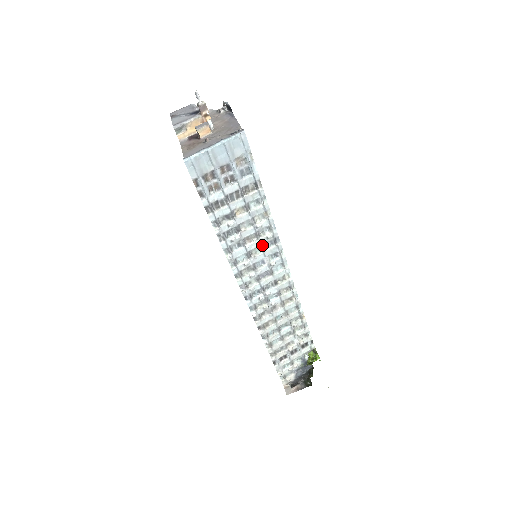
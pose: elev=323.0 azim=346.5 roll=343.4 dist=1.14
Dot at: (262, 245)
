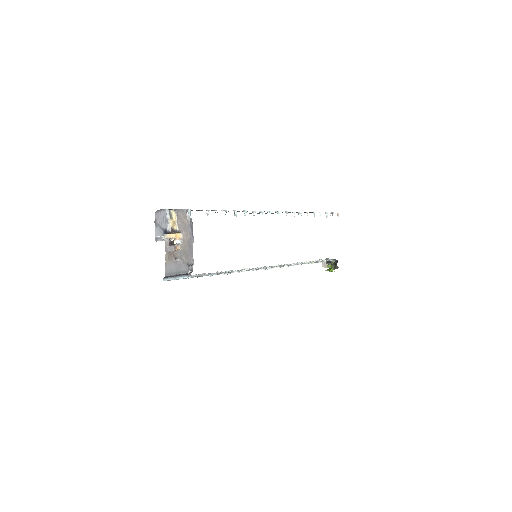
Dot at: (249, 270)
